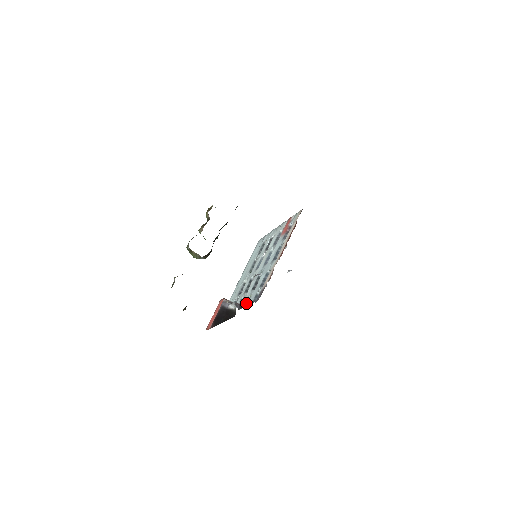
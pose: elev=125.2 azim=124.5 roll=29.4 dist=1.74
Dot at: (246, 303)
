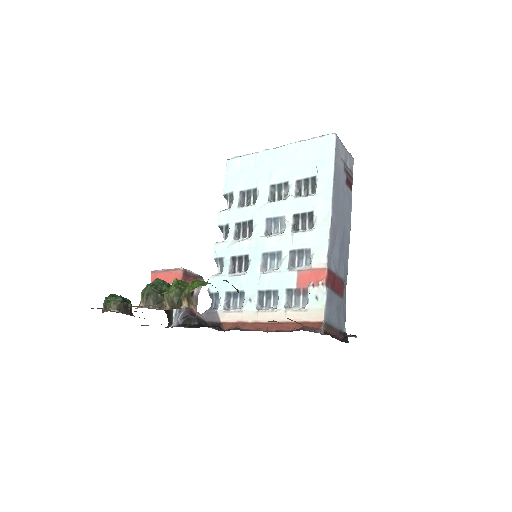
Dot at: (216, 261)
